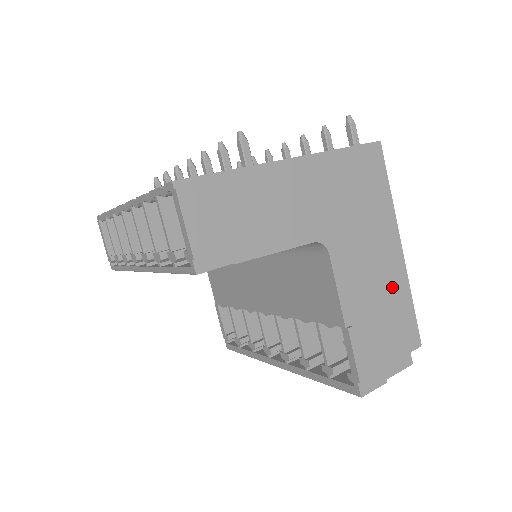
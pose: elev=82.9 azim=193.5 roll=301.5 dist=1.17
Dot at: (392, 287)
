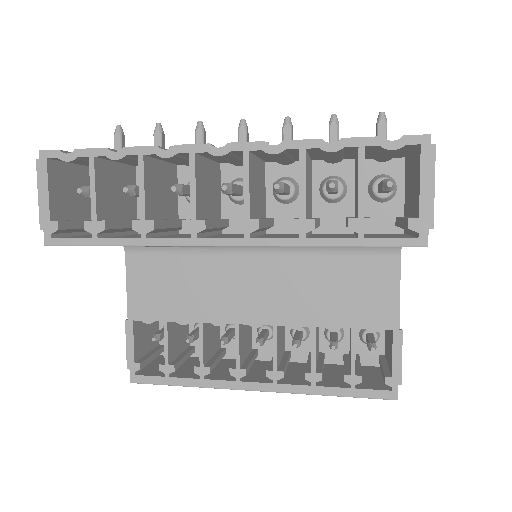
Dot at: occluded
